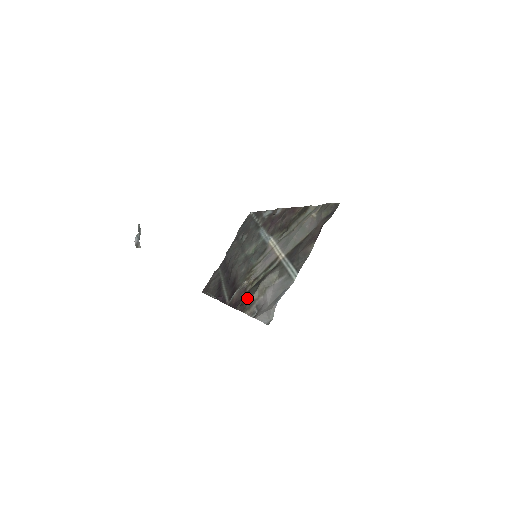
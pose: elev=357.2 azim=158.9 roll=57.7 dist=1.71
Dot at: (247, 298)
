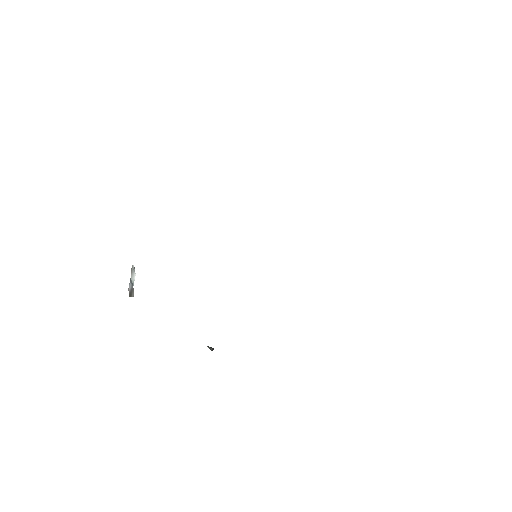
Dot at: occluded
